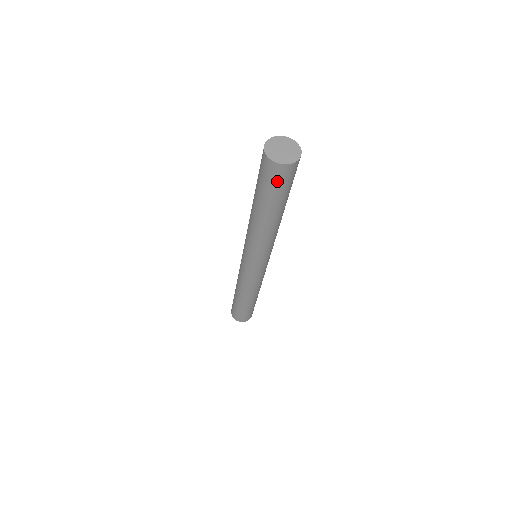
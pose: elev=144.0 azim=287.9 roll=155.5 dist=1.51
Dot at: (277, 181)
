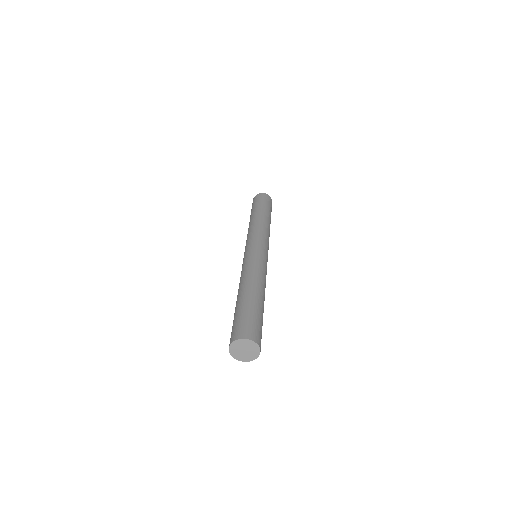
Dot at: occluded
